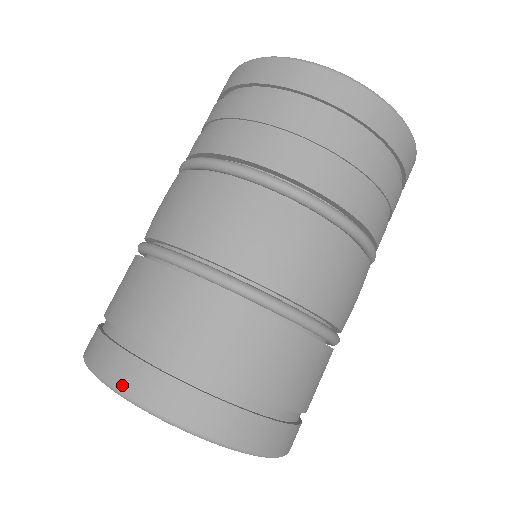
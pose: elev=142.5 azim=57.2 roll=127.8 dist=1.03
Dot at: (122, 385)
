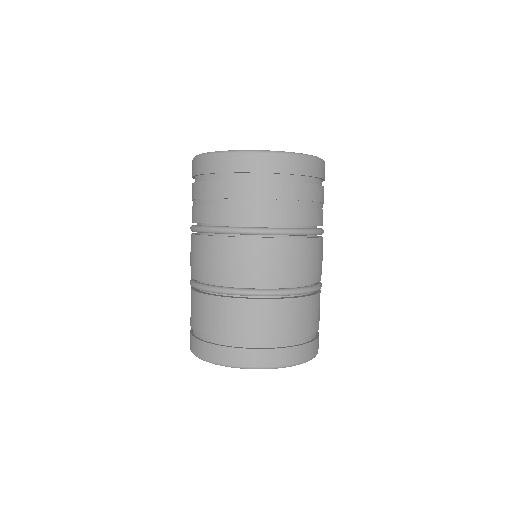
Dot at: (238, 364)
